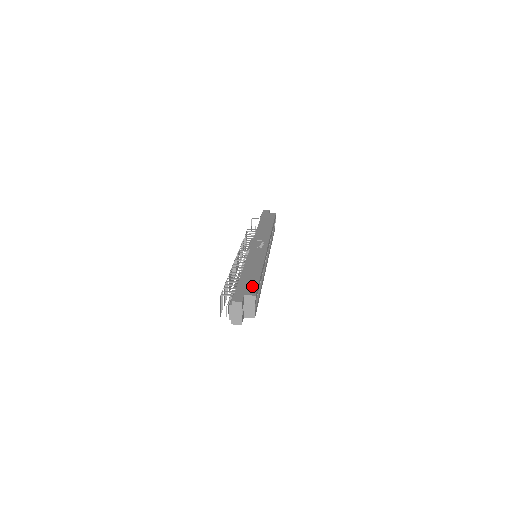
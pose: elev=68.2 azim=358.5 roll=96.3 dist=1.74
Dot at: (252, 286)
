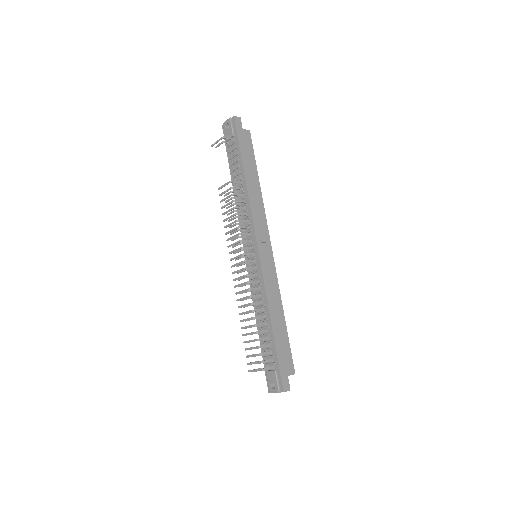
Dot at: (288, 356)
